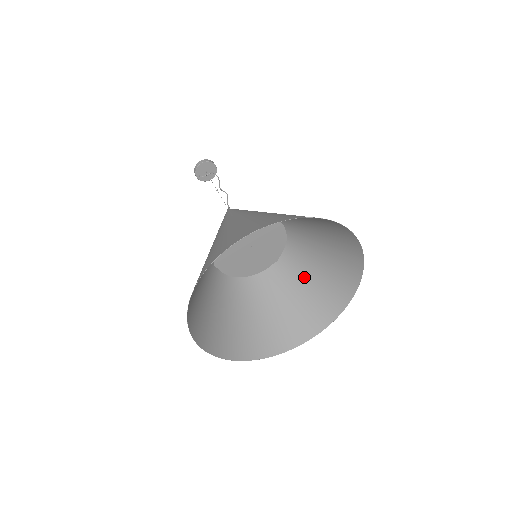
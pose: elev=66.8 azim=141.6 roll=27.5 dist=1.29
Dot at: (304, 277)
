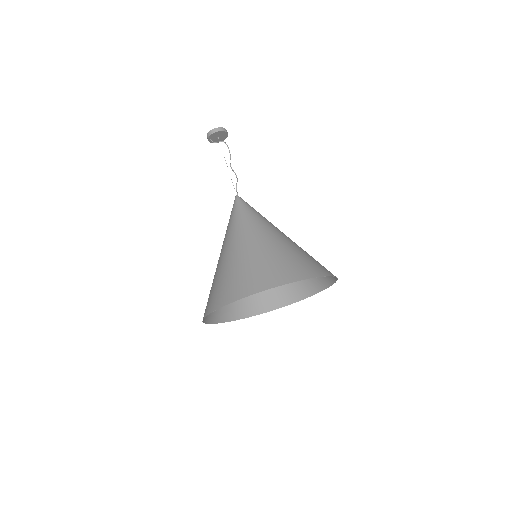
Dot at: occluded
